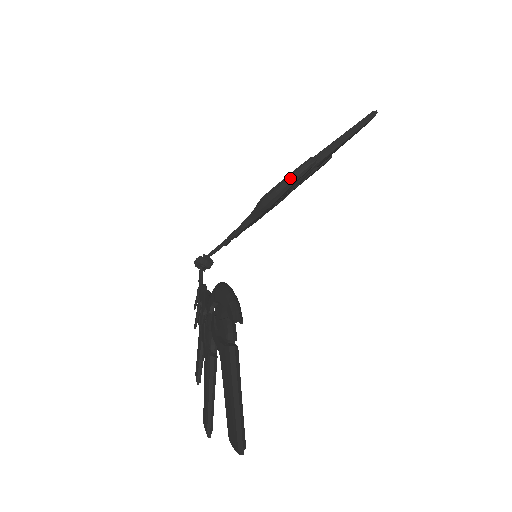
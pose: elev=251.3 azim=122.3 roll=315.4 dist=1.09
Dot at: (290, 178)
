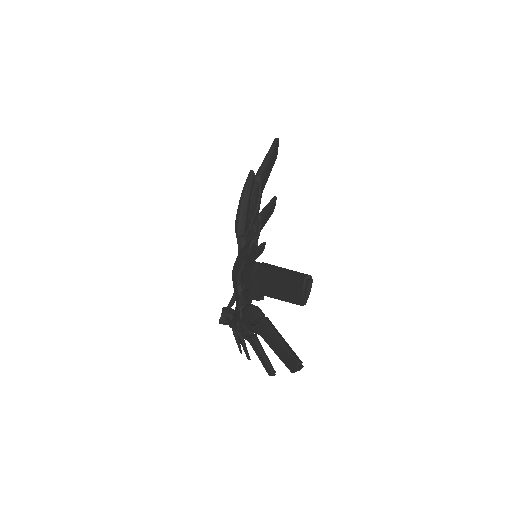
Dot at: (243, 193)
